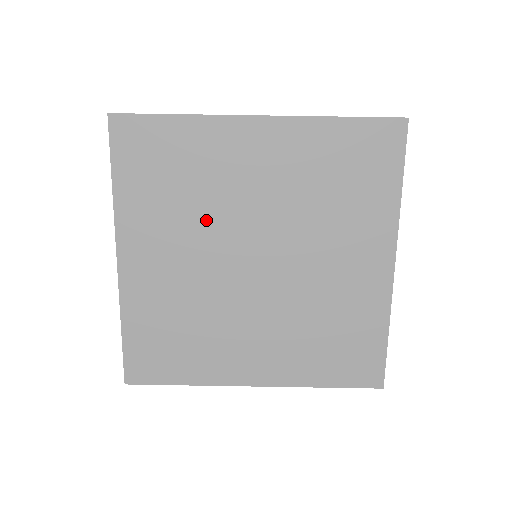
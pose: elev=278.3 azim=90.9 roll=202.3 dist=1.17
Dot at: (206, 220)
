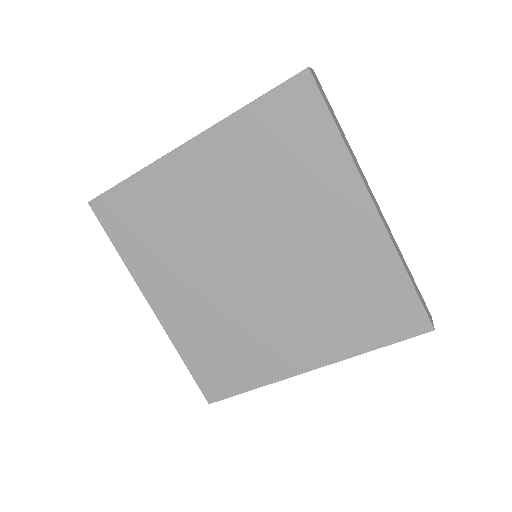
Dot at: (195, 247)
